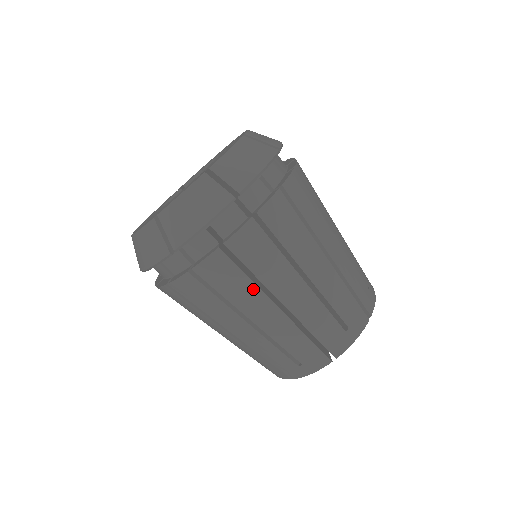
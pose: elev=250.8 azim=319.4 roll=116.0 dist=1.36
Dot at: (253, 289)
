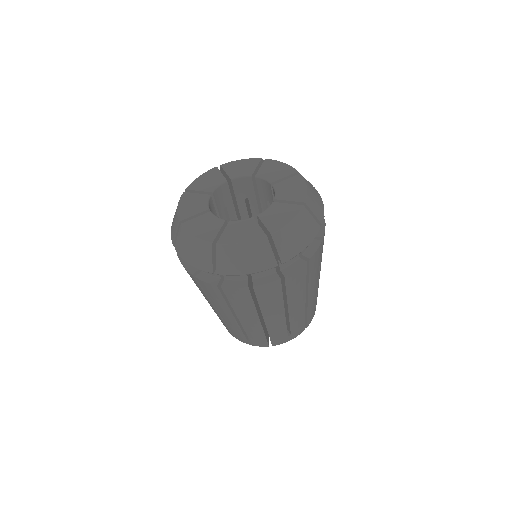
Dot at: (205, 295)
